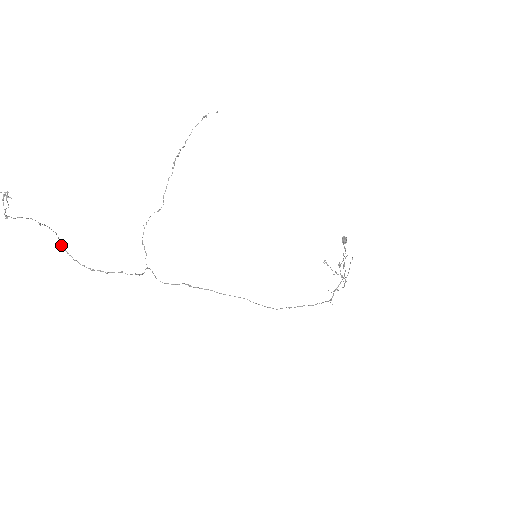
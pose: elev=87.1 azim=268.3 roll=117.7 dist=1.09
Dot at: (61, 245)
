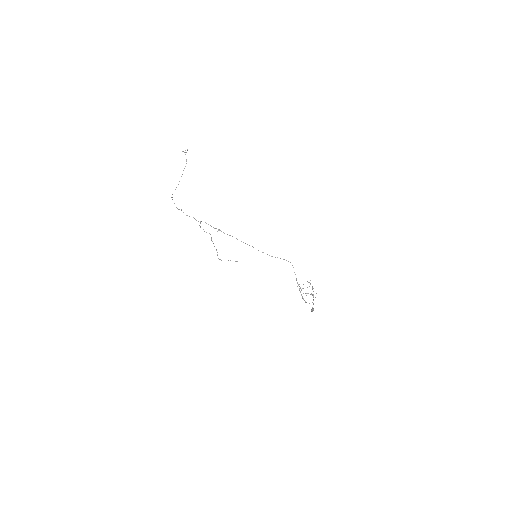
Dot at: (172, 194)
